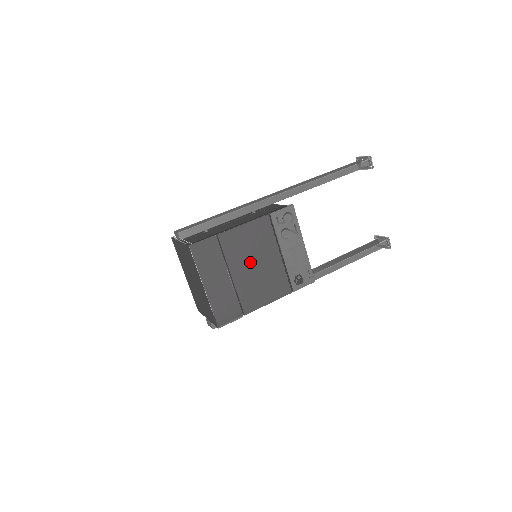
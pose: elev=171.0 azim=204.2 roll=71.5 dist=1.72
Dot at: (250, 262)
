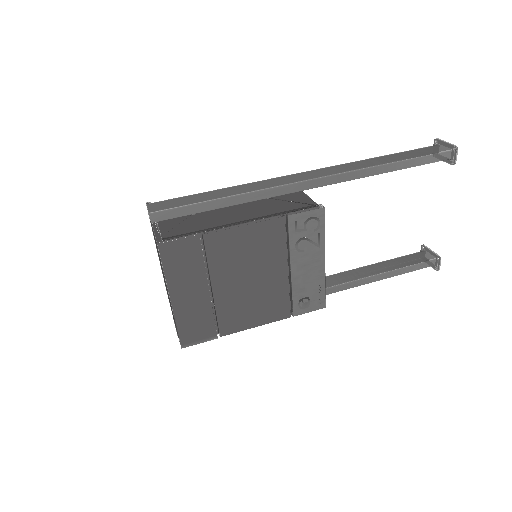
Dot at: (243, 275)
